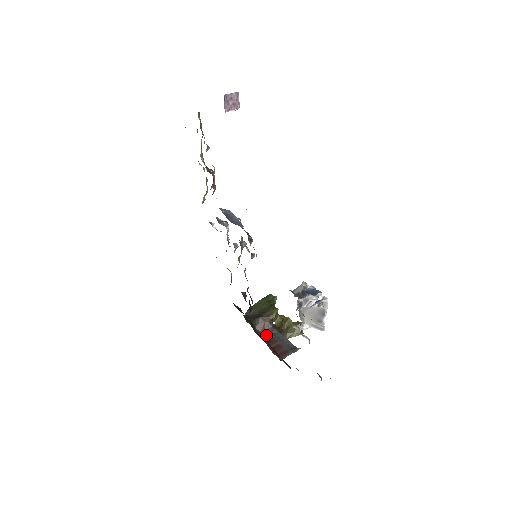
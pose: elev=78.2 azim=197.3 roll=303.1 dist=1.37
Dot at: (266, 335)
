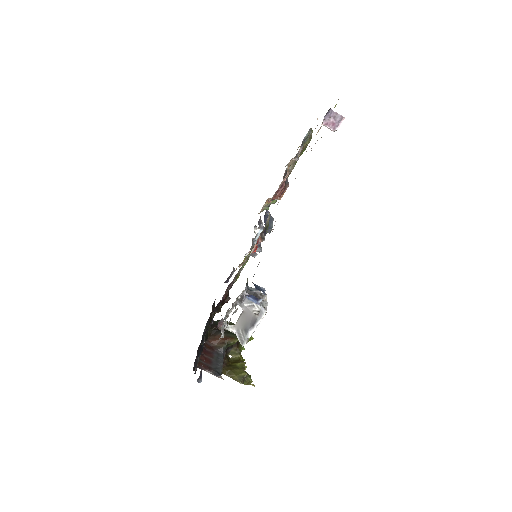
Dot at: (212, 348)
